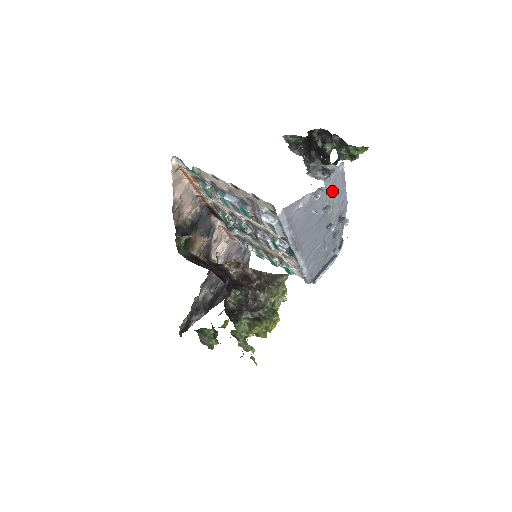
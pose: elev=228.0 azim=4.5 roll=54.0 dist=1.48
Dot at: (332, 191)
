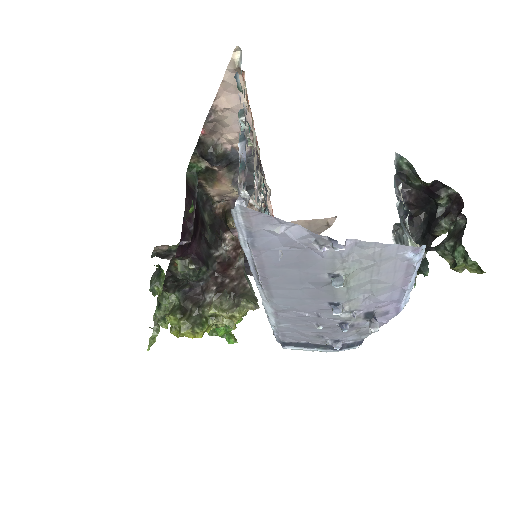
Dot at: (368, 268)
